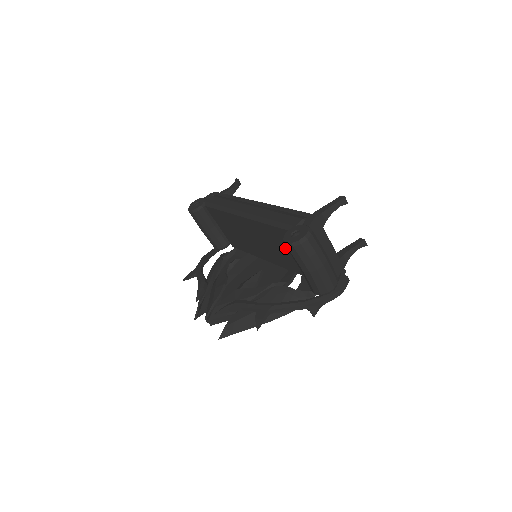
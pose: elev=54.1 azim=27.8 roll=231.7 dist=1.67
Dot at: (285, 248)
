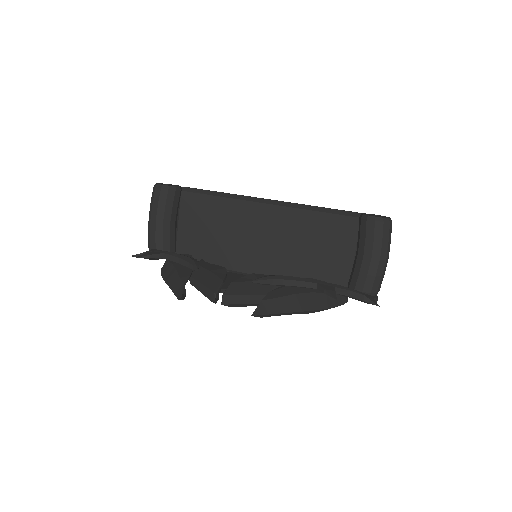
Dot at: (320, 245)
